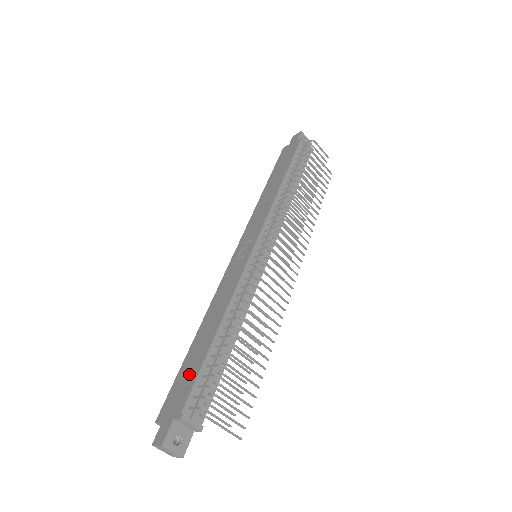
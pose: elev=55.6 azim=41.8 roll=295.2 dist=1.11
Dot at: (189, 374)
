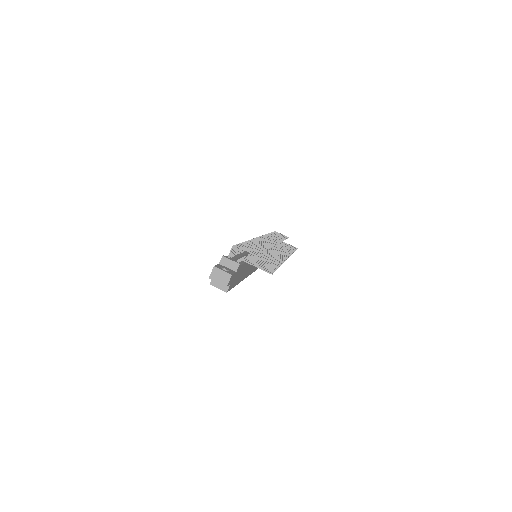
Dot at: occluded
